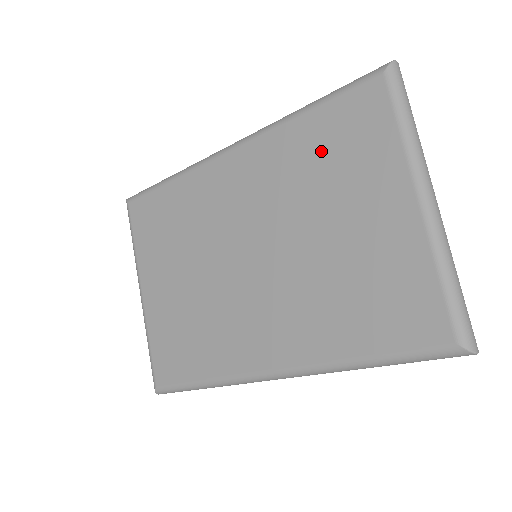
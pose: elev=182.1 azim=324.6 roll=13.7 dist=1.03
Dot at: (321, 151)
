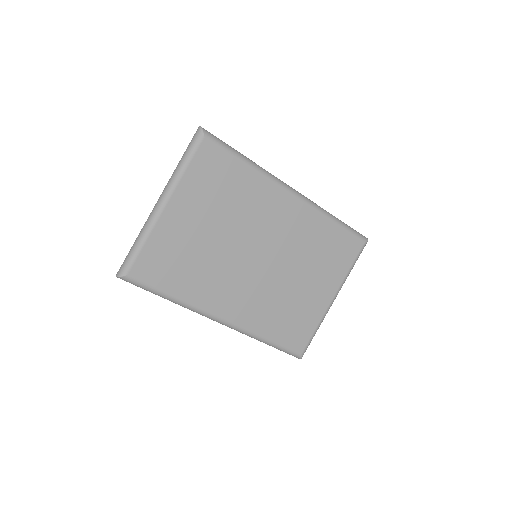
Dot at: (325, 245)
